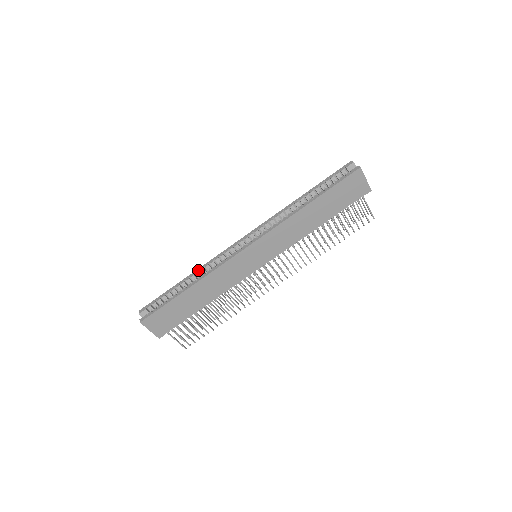
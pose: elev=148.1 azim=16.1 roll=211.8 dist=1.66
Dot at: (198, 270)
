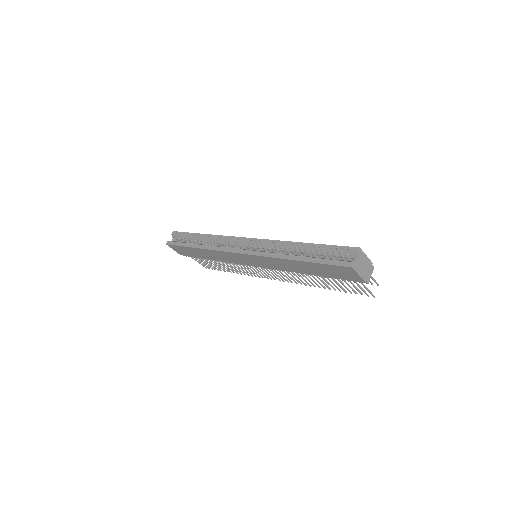
Dot at: (211, 236)
